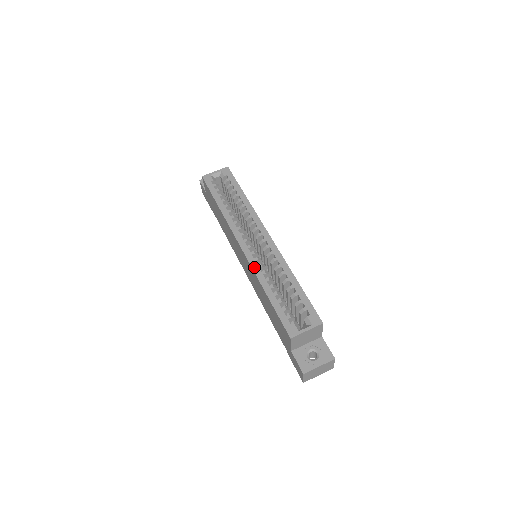
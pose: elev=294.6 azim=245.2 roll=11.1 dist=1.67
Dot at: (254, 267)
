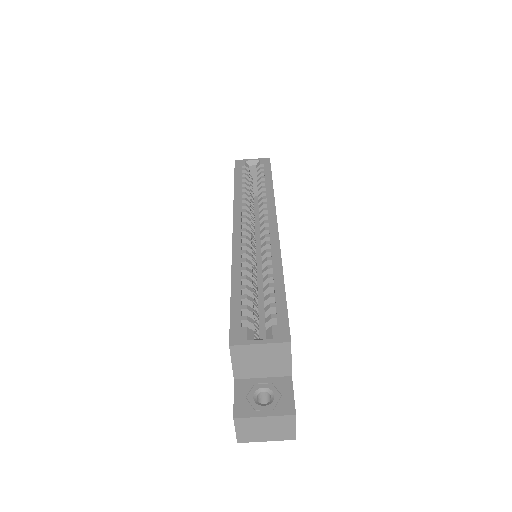
Dot at: (235, 251)
